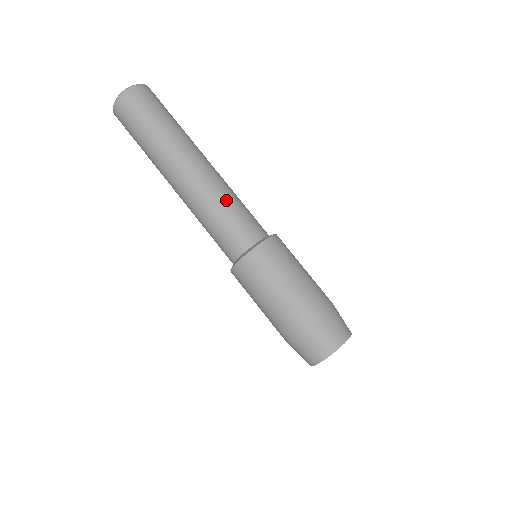
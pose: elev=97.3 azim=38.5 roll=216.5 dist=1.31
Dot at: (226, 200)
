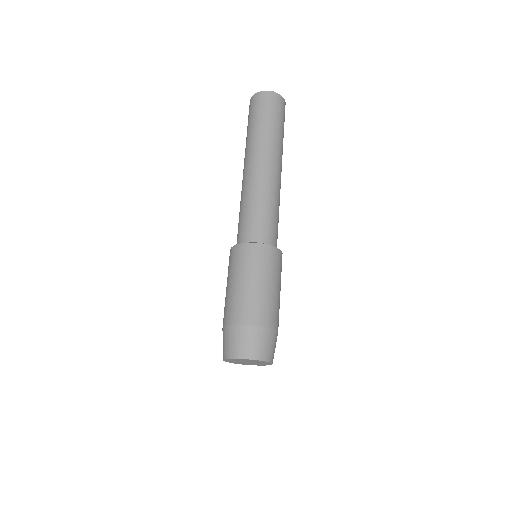
Dot at: occluded
